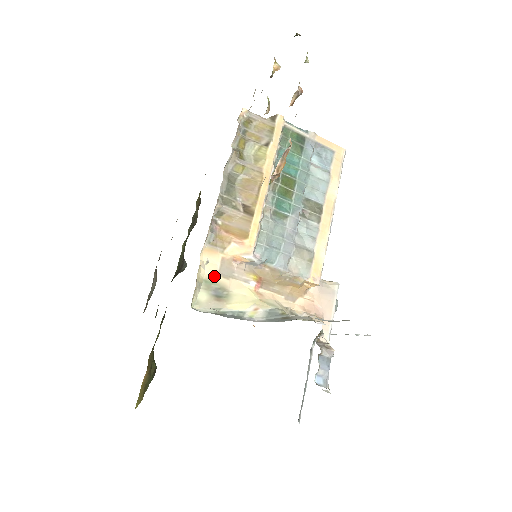
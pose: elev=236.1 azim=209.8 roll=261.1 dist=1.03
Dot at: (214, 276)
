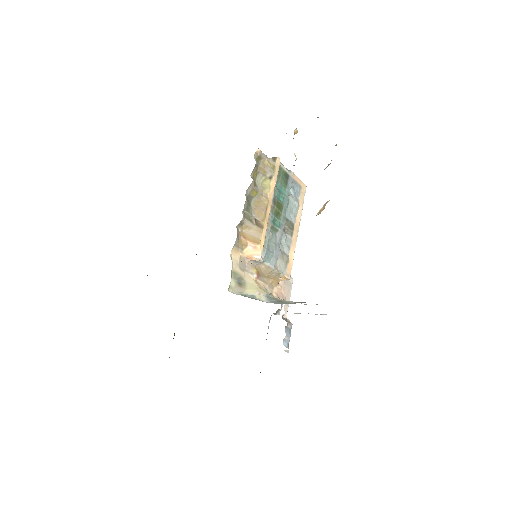
Dot at: (237, 269)
